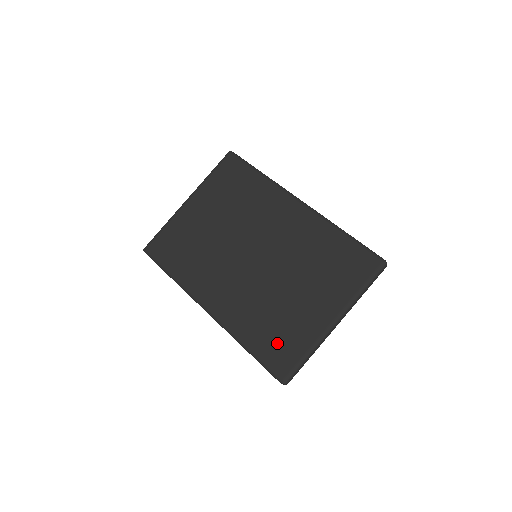
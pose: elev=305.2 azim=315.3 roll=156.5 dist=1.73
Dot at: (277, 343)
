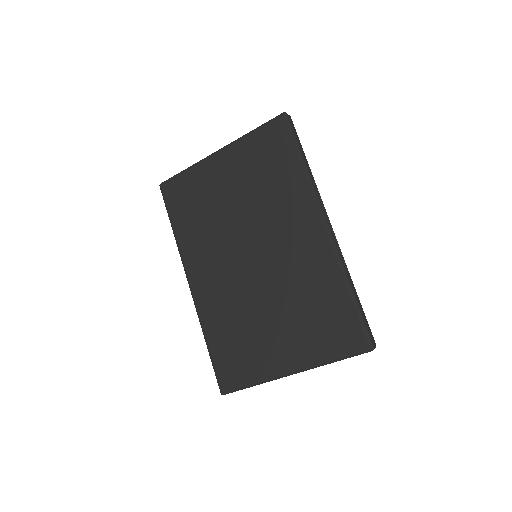
Dot at: (232, 356)
